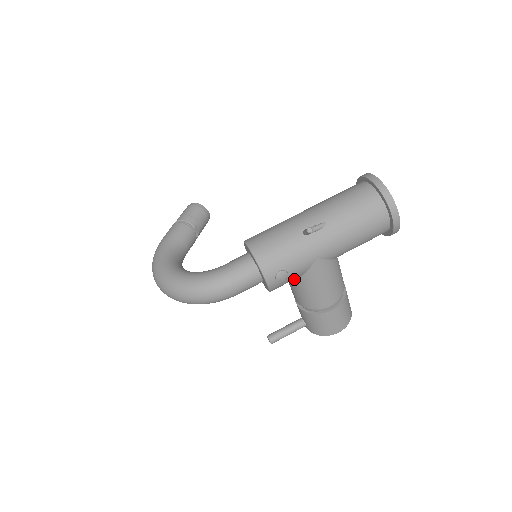
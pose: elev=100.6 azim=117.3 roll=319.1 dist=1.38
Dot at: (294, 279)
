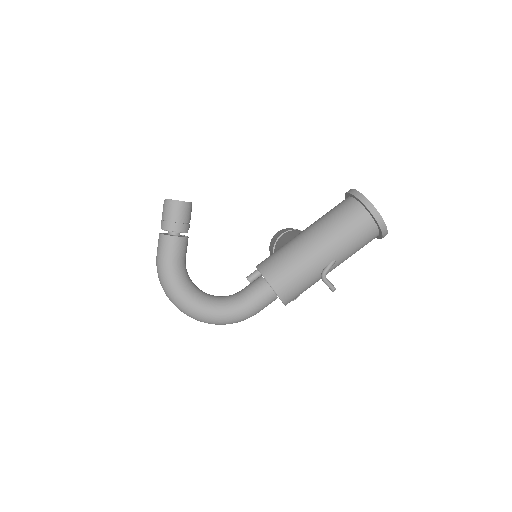
Dot at: occluded
